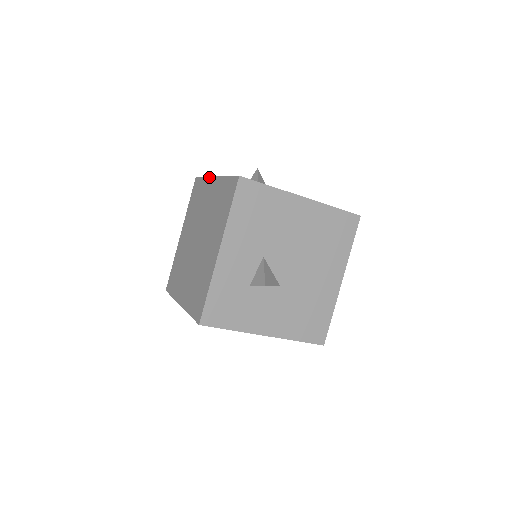
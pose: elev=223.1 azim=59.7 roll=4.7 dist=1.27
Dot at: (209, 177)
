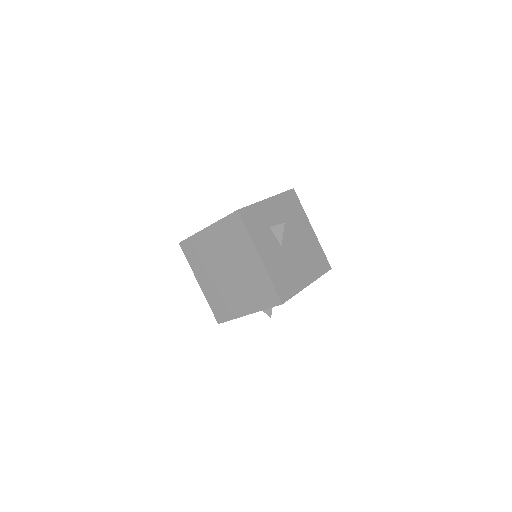
Dot at: occluded
